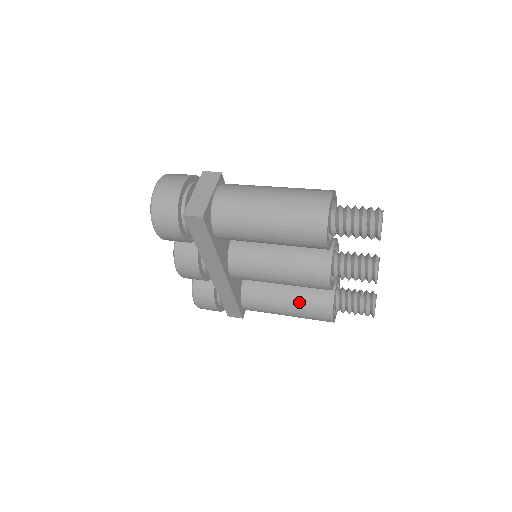
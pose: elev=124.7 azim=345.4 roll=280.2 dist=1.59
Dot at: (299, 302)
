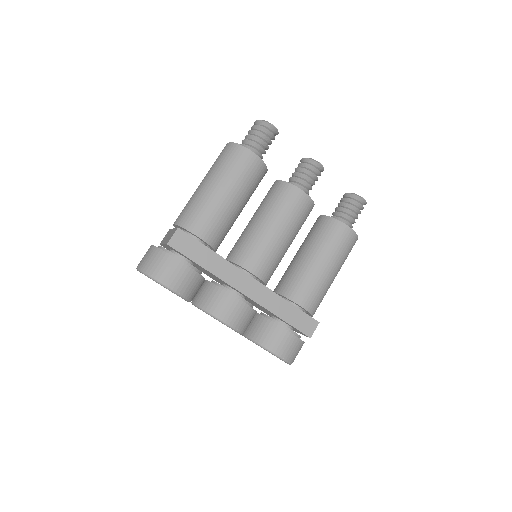
Dot at: (319, 246)
